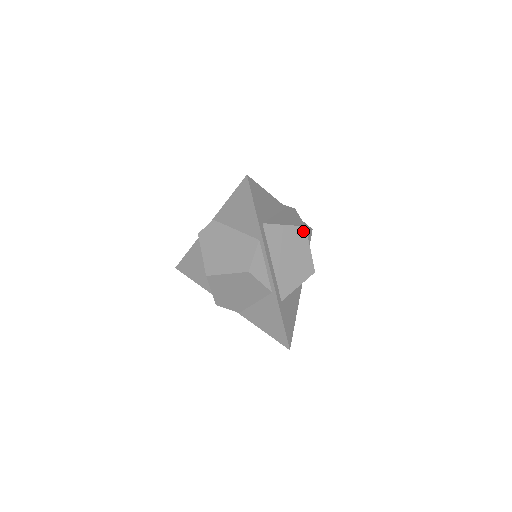
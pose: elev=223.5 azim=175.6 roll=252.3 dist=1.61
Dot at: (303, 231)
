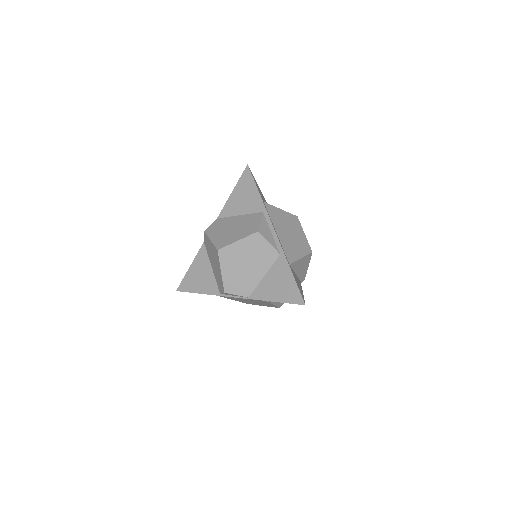
Dot at: (296, 219)
